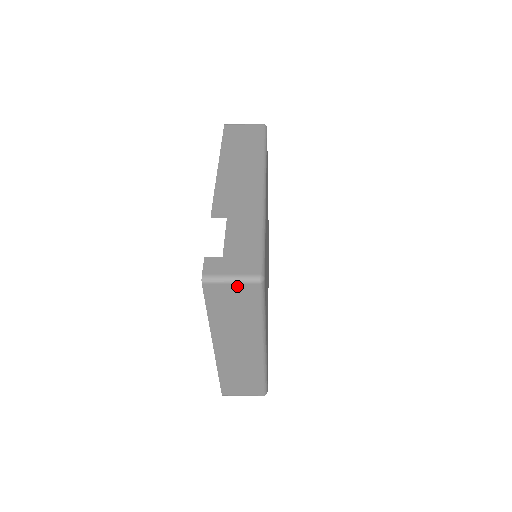
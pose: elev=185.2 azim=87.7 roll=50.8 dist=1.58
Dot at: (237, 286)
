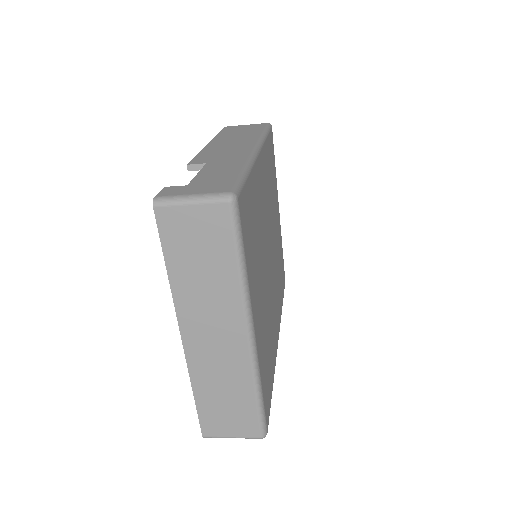
Dot at: (200, 209)
